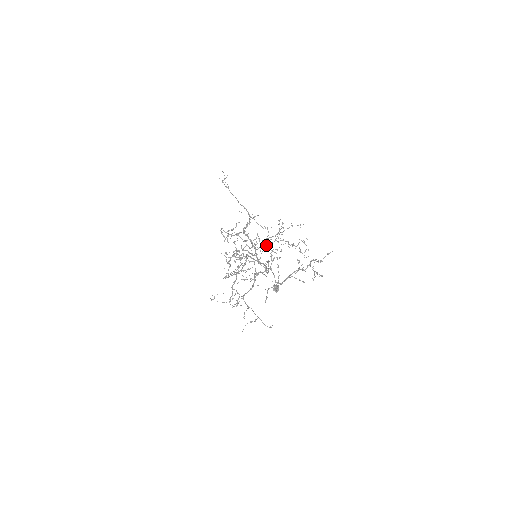
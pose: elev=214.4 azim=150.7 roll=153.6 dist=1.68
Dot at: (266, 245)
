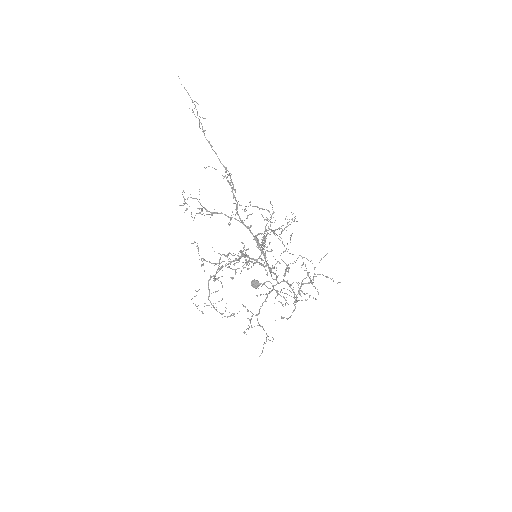
Dot at: (263, 240)
